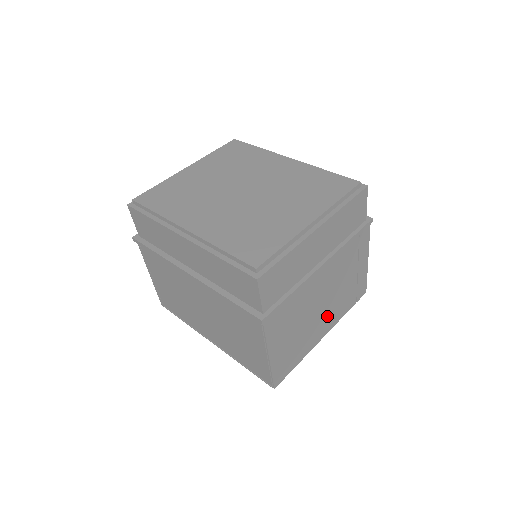
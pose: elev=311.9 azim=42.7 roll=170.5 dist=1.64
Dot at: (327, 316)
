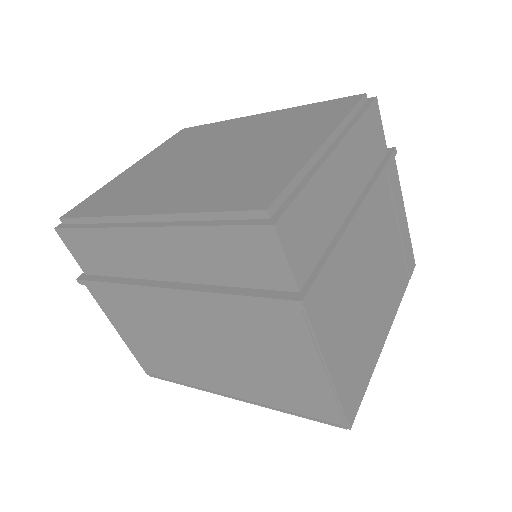
Dot at: (383, 300)
